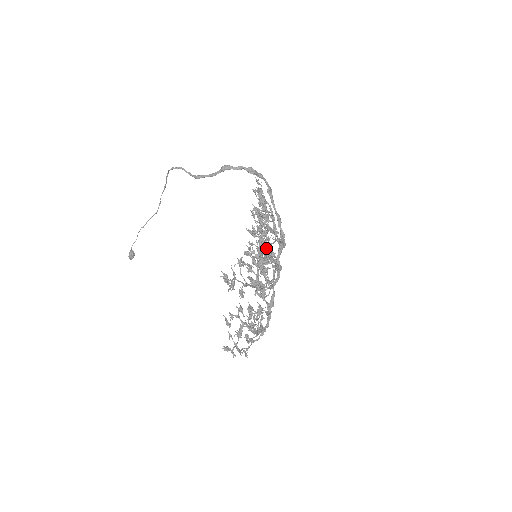
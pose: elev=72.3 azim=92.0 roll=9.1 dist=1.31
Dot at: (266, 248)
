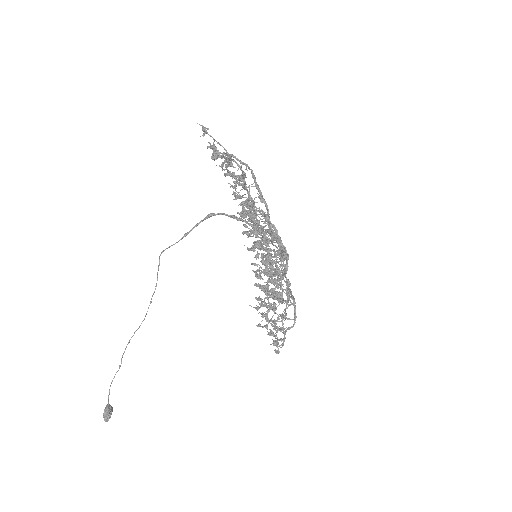
Dot at: occluded
